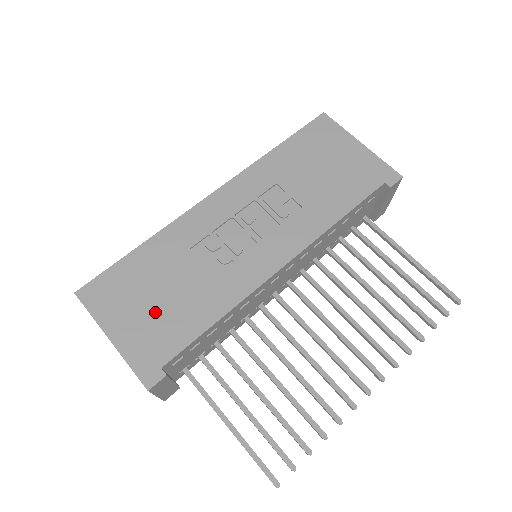
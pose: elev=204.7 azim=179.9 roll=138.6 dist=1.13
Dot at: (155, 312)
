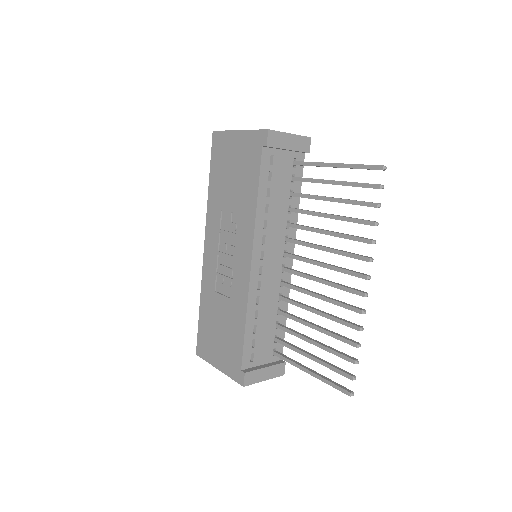
Dot at: (223, 341)
